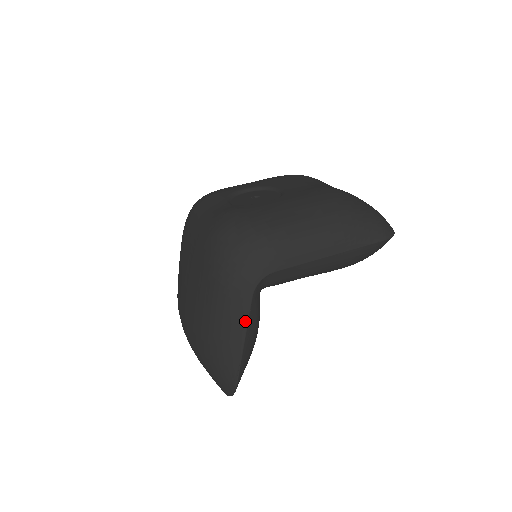
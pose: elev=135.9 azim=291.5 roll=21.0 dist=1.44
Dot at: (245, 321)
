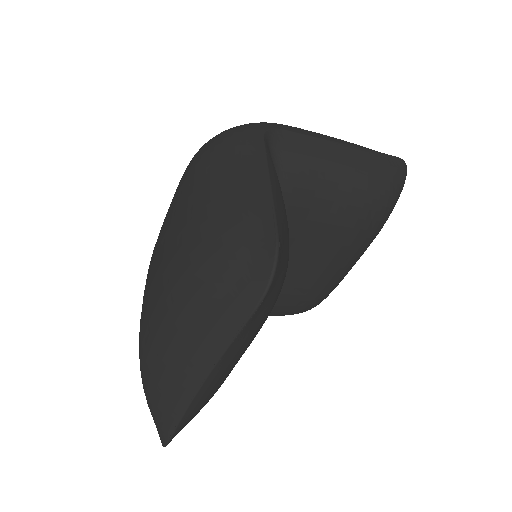
Dot at: (262, 158)
